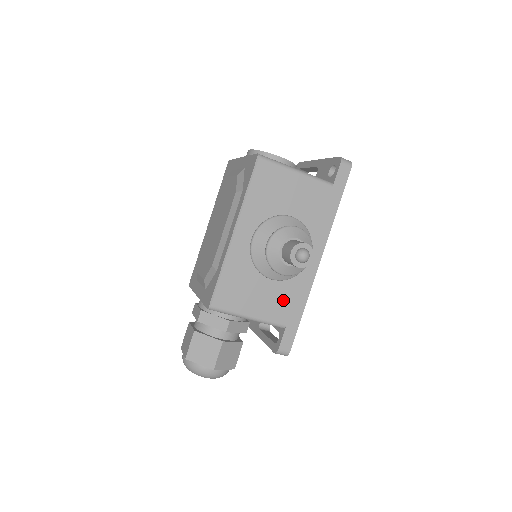
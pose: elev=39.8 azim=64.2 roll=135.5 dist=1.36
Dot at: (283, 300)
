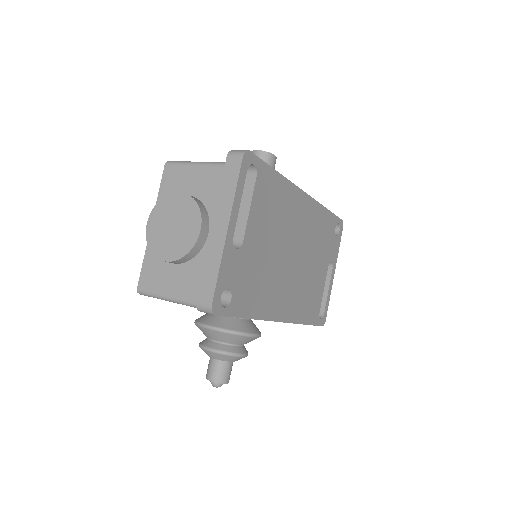
Dot at: occluded
